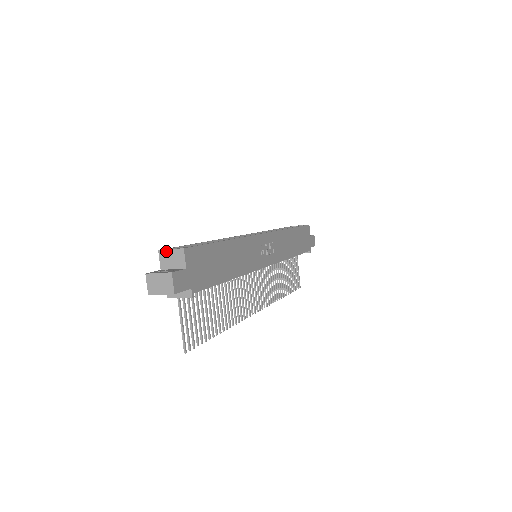
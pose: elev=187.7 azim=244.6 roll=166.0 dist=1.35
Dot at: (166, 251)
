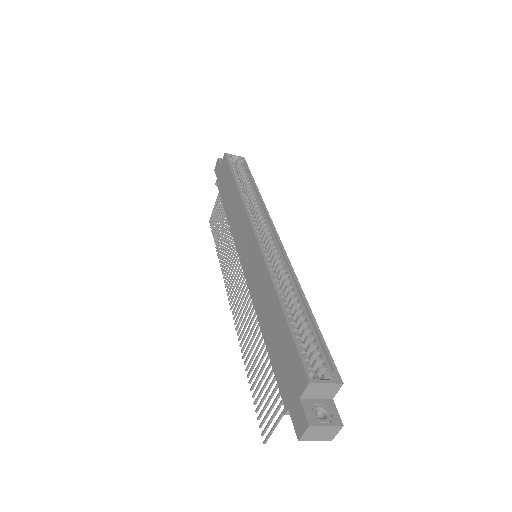
Dot at: (320, 384)
